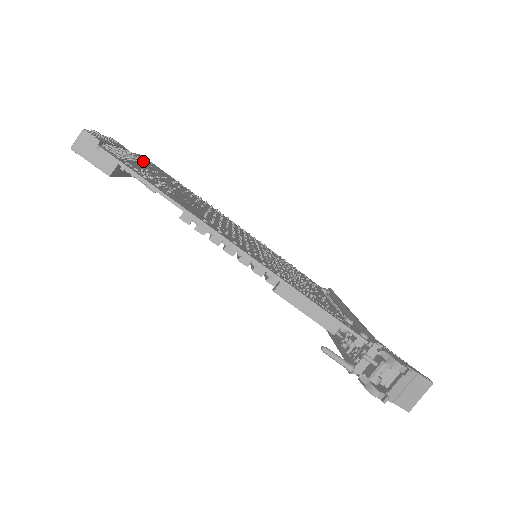
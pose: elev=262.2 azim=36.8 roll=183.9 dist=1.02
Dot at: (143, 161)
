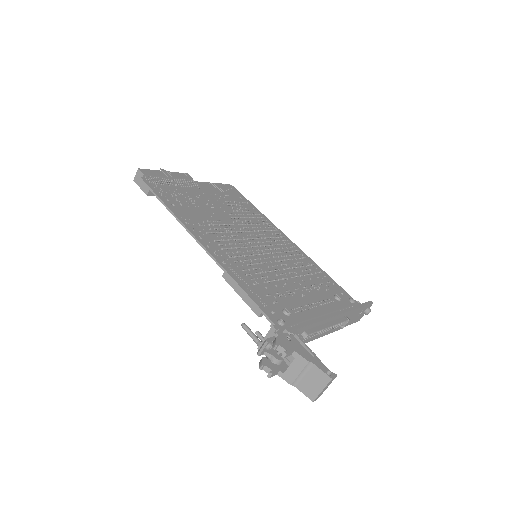
Dot at: (200, 187)
